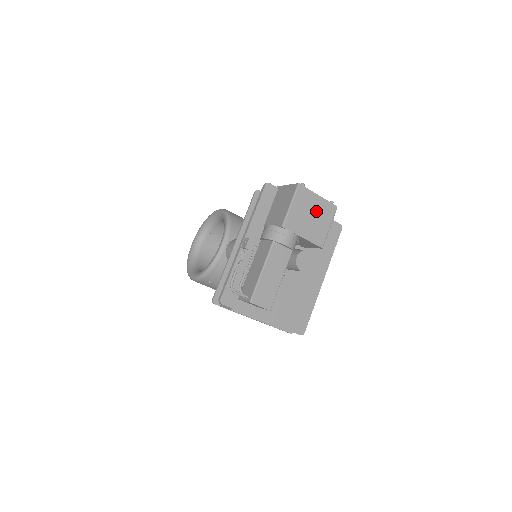
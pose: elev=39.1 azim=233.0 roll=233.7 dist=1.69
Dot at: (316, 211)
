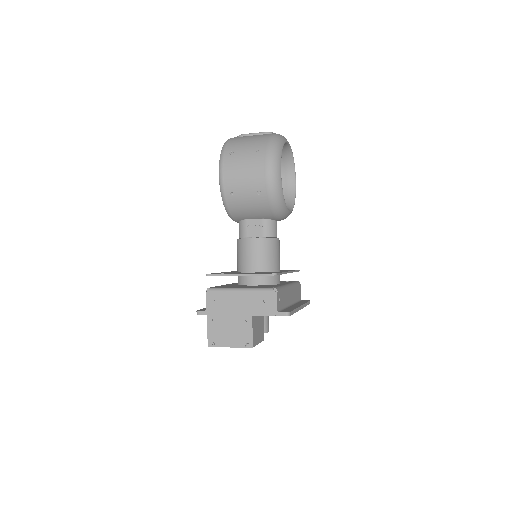
Dot at: occluded
